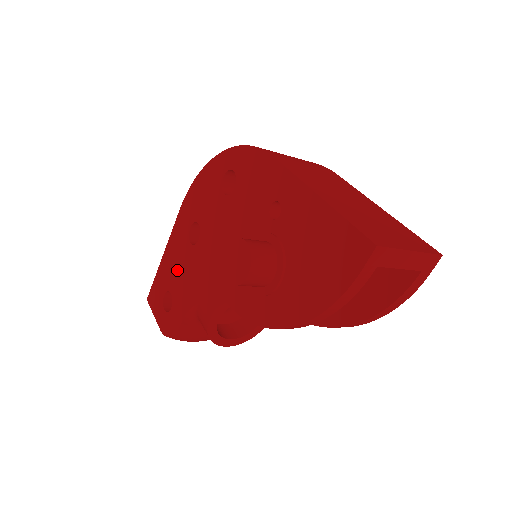
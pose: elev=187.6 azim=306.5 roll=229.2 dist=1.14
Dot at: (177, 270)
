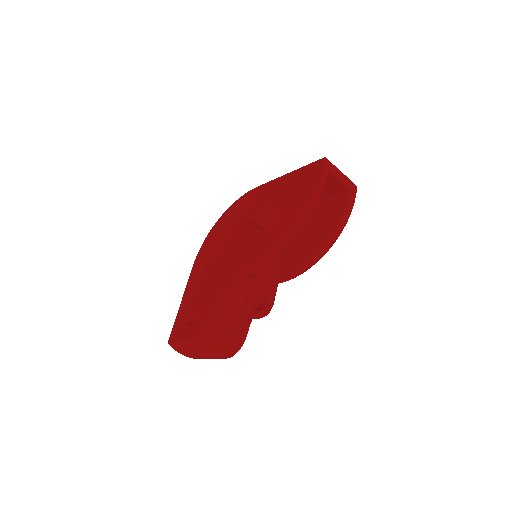
Dot at: (198, 293)
